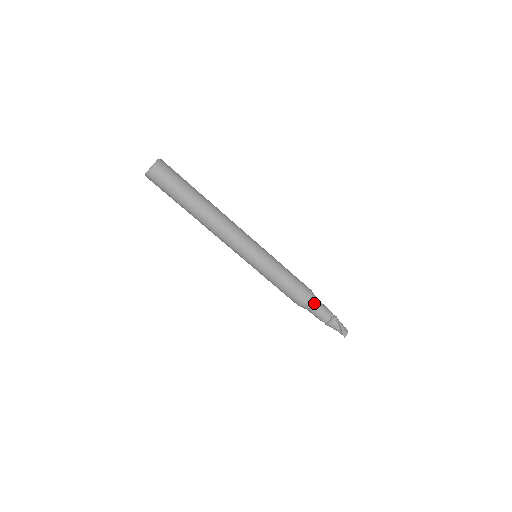
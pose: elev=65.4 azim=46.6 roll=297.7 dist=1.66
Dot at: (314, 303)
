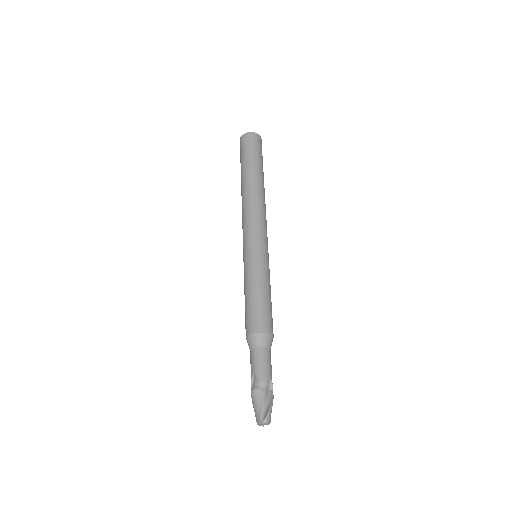
Dot at: (269, 345)
